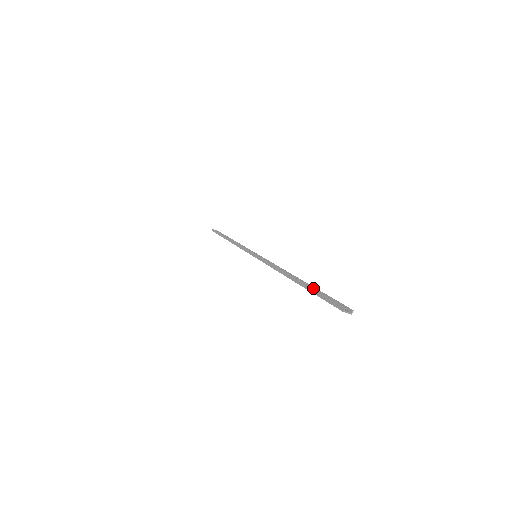
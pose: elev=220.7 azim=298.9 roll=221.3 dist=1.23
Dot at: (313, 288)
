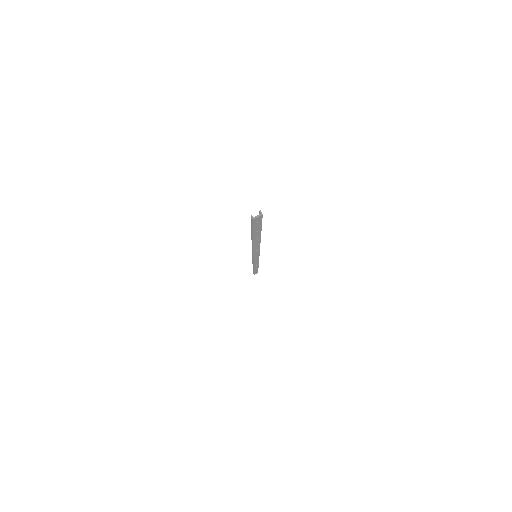
Dot at: (251, 230)
